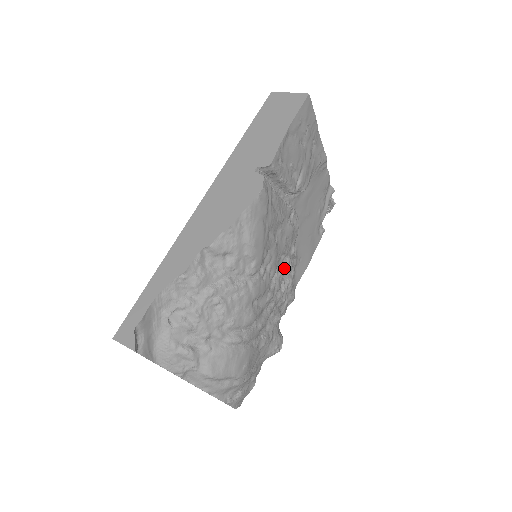
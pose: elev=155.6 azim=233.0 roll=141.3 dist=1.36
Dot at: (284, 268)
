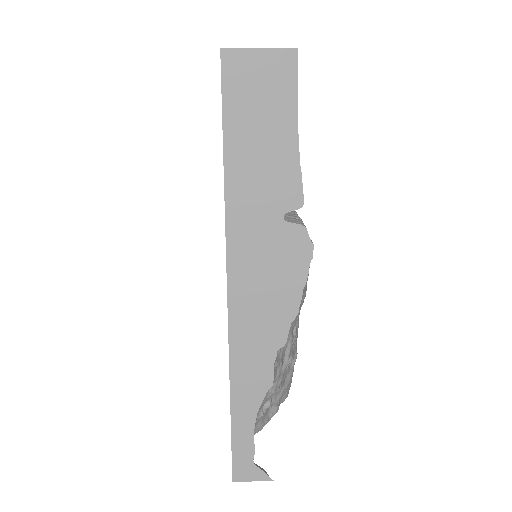
Dot at: occluded
